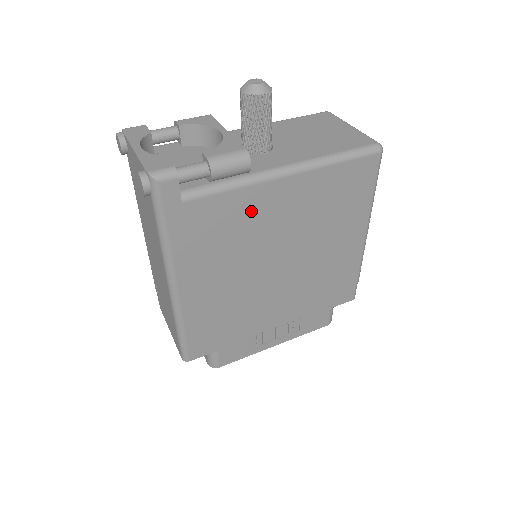
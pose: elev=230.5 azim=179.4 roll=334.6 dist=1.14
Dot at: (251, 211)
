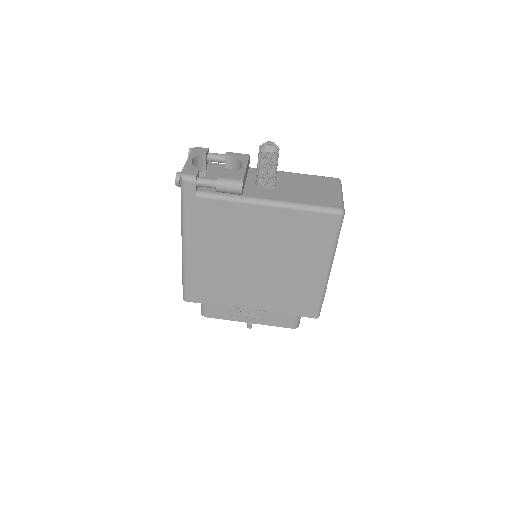
Dot at: (239, 219)
